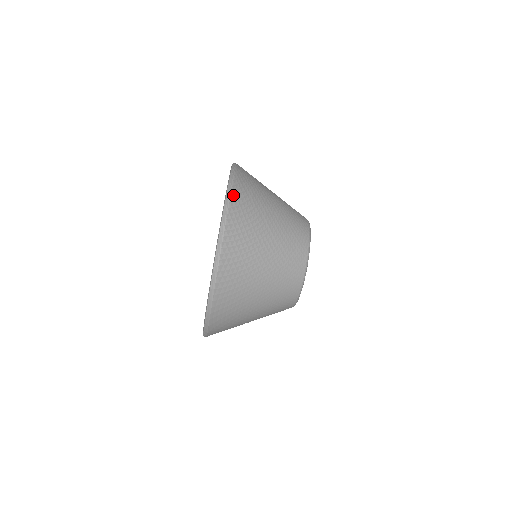
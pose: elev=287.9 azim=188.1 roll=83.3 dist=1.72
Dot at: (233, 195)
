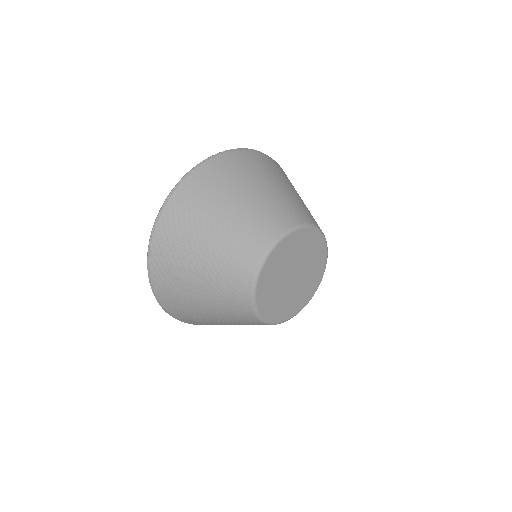
Dot at: (218, 158)
